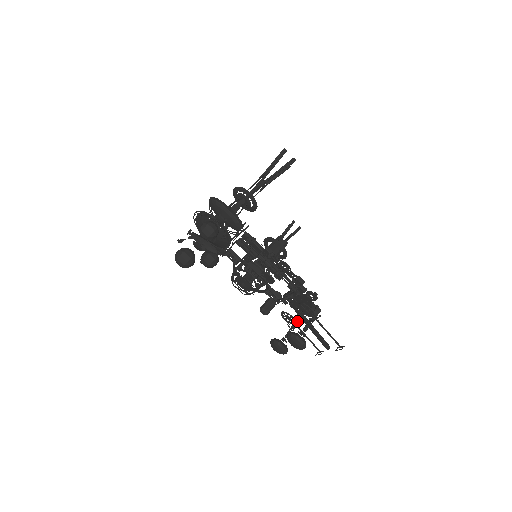
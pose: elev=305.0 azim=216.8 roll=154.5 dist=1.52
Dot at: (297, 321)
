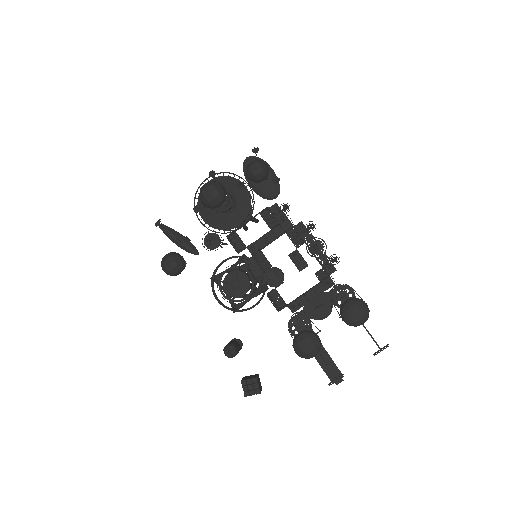
Dot at: occluded
